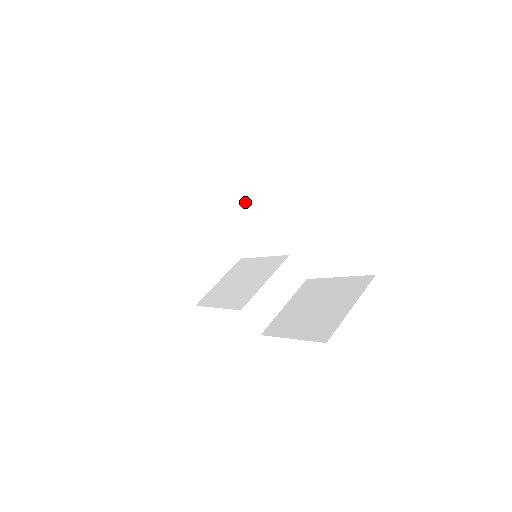
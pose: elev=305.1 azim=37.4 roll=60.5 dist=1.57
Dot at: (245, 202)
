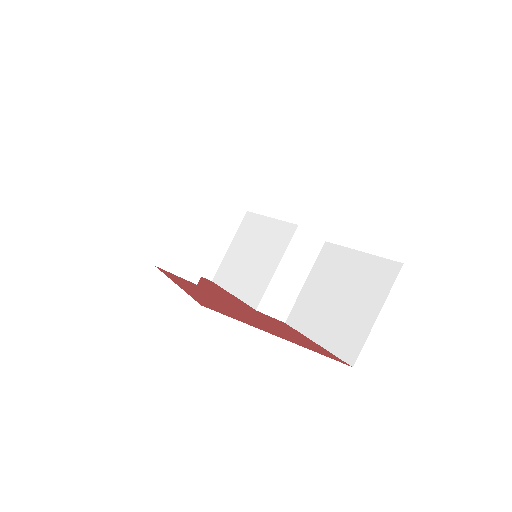
Dot at: (226, 191)
